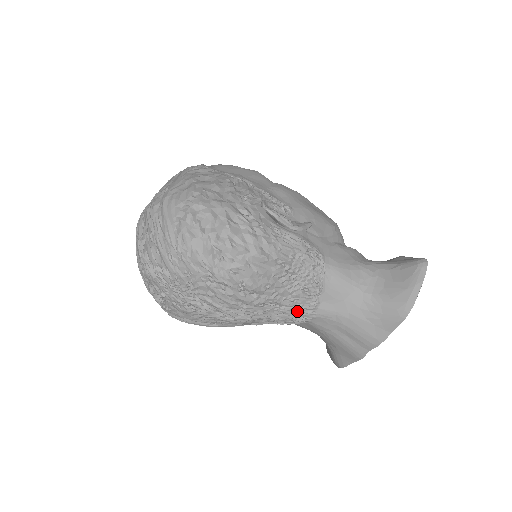
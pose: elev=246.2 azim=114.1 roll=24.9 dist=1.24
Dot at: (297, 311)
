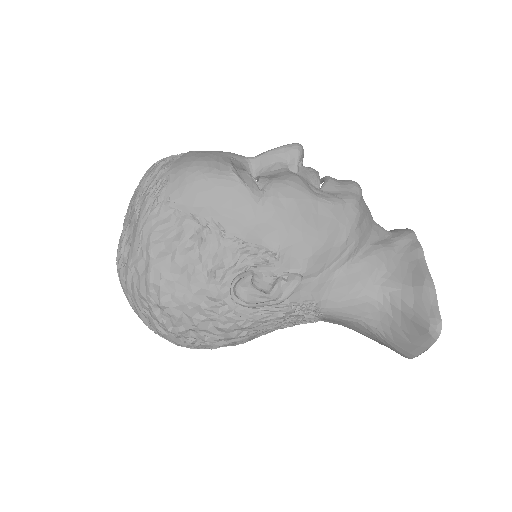
Dot at: occluded
